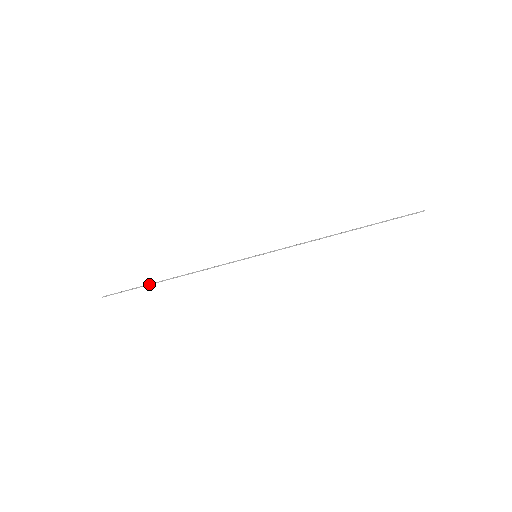
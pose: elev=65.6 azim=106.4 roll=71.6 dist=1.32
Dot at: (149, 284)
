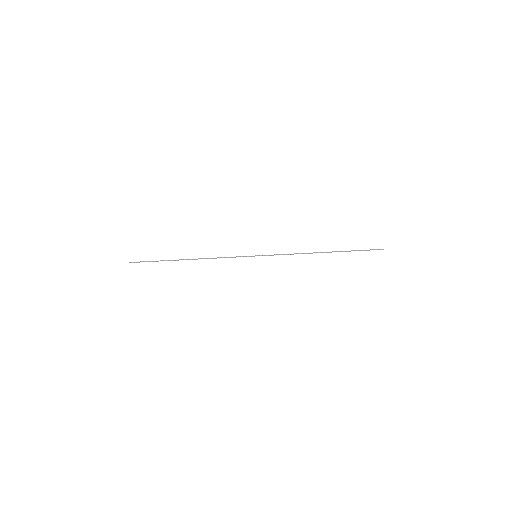
Dot at: (169, 260)
